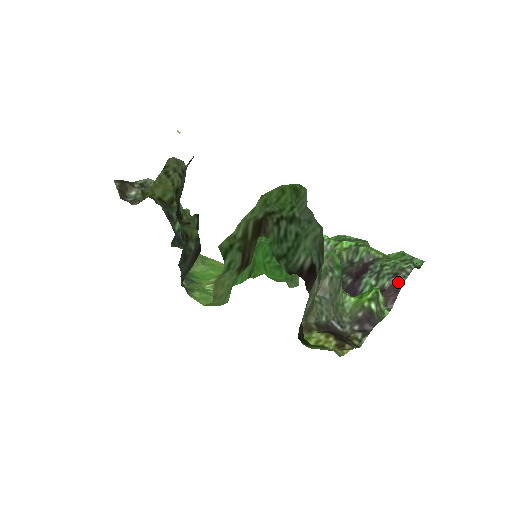
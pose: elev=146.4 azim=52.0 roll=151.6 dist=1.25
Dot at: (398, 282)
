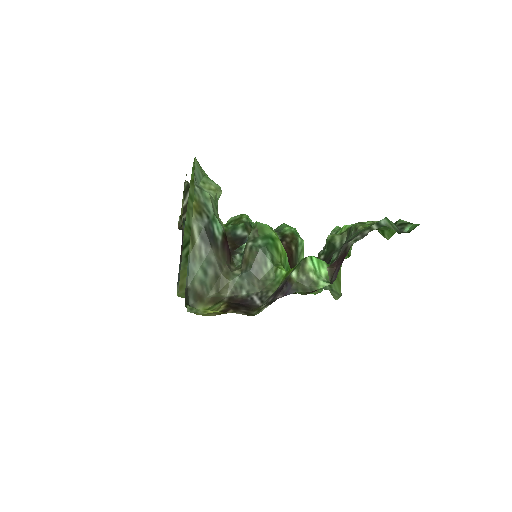
Dot at: (347, 247)
